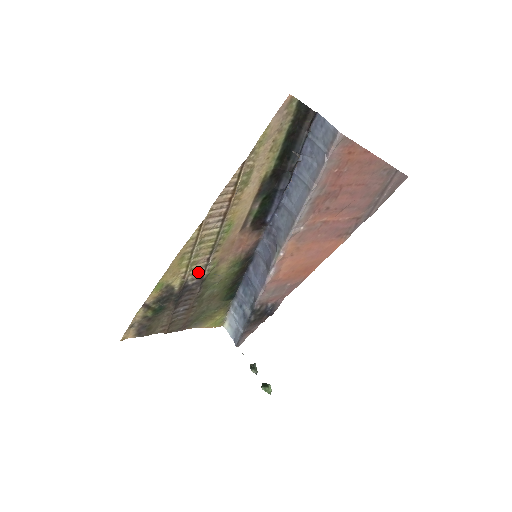
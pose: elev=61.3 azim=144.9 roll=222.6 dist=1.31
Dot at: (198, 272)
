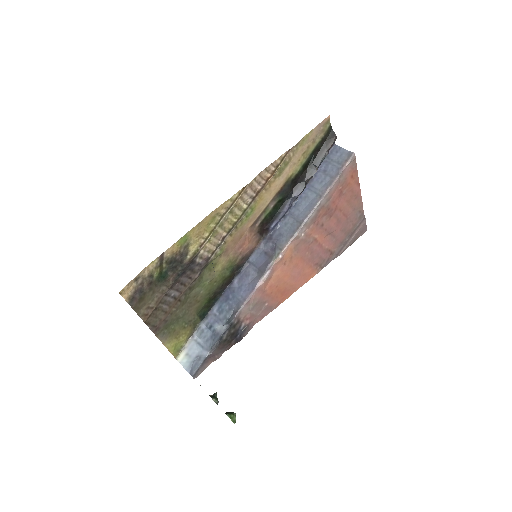
Dot at: (209, 250)
